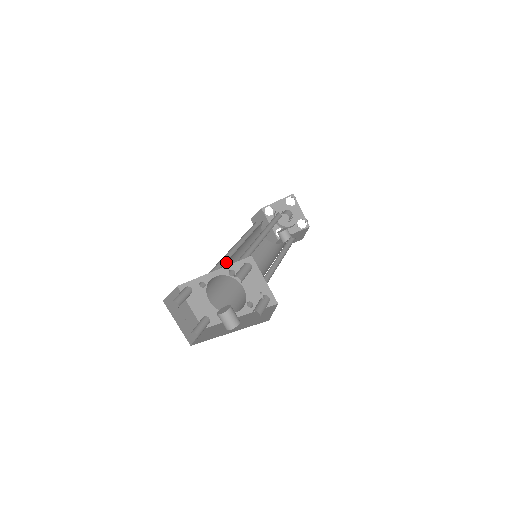
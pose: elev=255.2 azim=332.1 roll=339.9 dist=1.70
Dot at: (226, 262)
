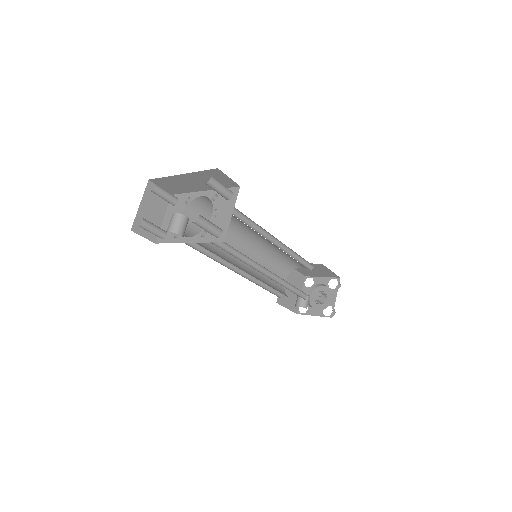
Dot at: occluded
